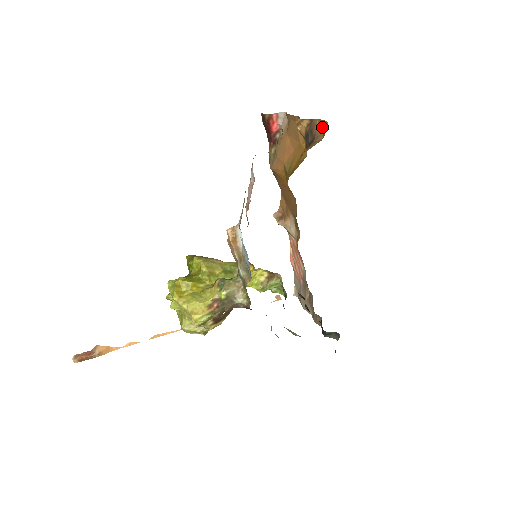
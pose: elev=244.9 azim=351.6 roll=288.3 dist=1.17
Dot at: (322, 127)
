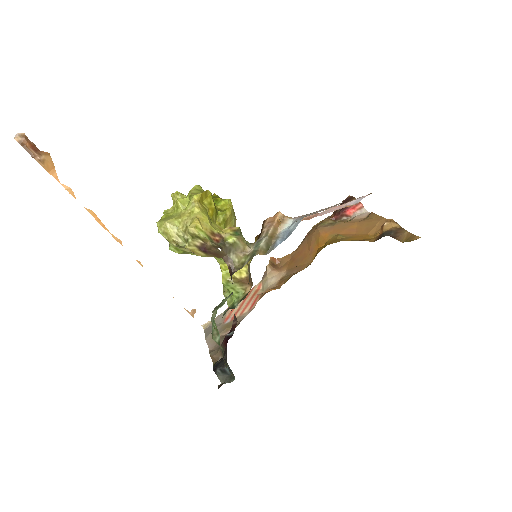
Dot at: (408, 237)
